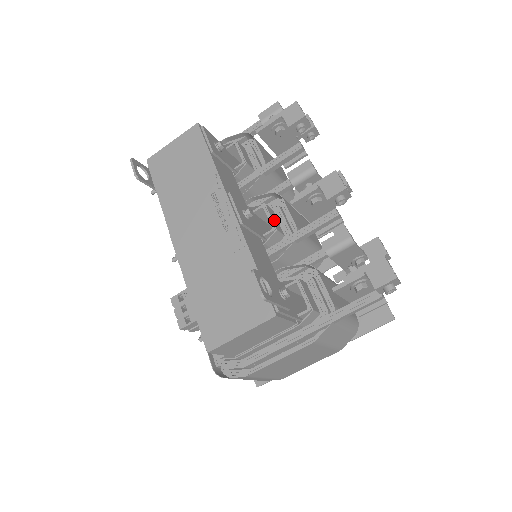
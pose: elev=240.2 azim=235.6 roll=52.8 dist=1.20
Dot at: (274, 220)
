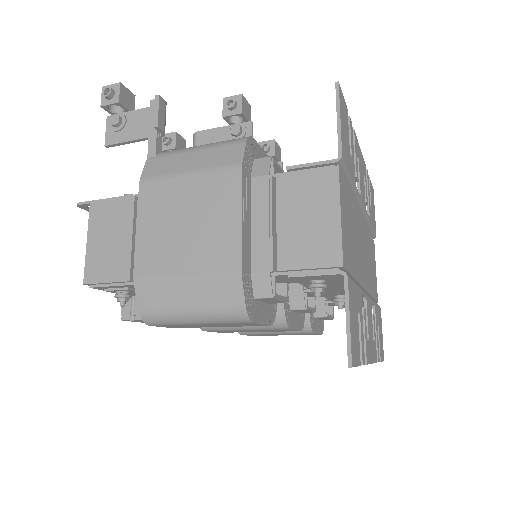
Dot at: occluded
